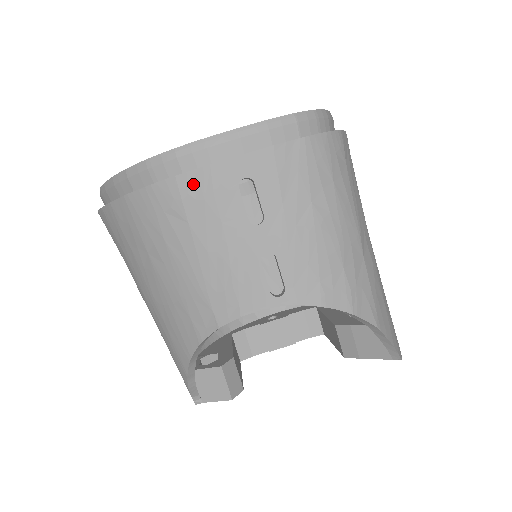
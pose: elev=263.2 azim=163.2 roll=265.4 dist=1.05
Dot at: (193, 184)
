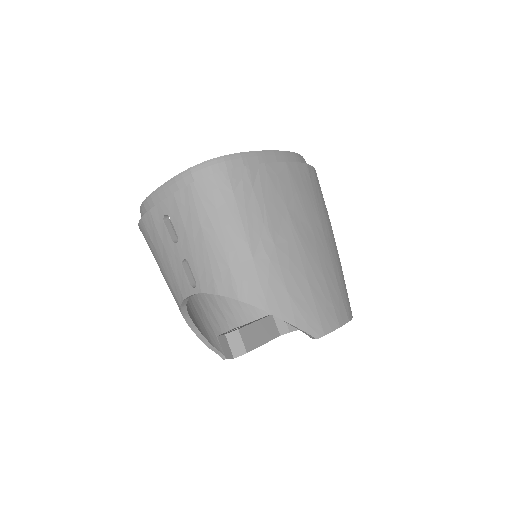
Dot at: (148, 222)
